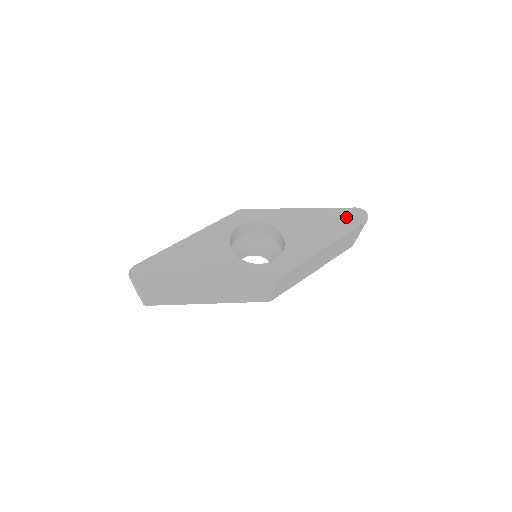
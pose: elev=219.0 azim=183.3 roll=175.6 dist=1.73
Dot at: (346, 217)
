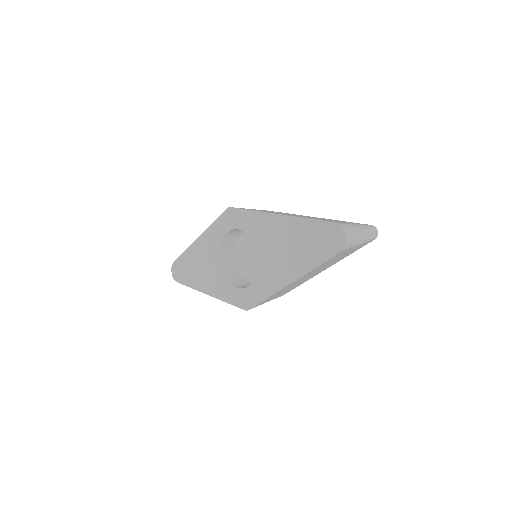
Dot at: (319, 239)
